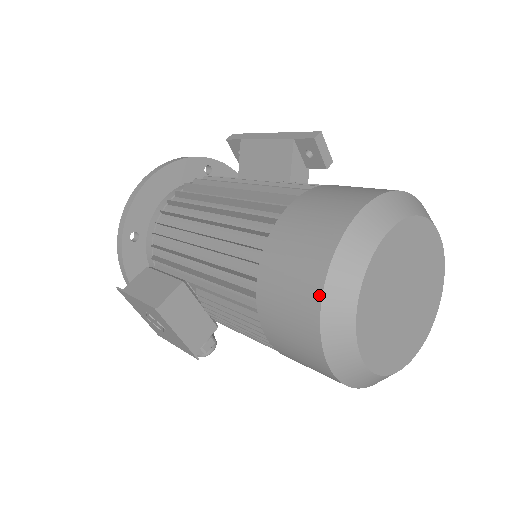
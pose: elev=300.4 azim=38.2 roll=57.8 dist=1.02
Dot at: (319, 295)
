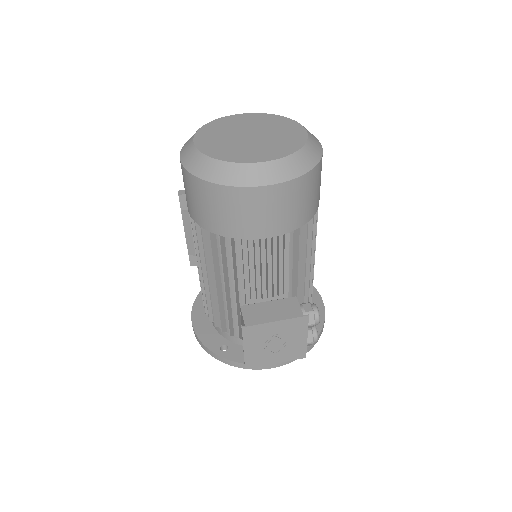
Dot at: (208, 184)
